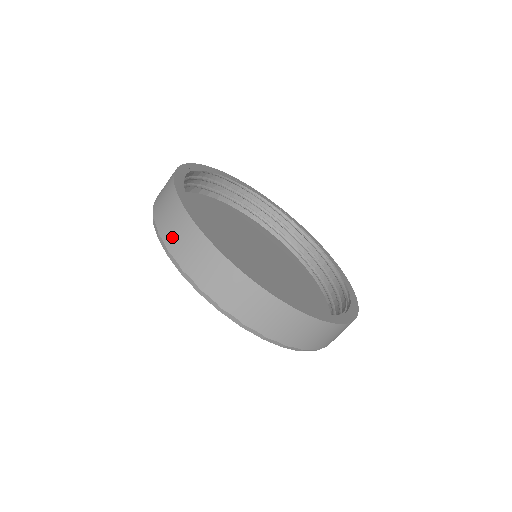
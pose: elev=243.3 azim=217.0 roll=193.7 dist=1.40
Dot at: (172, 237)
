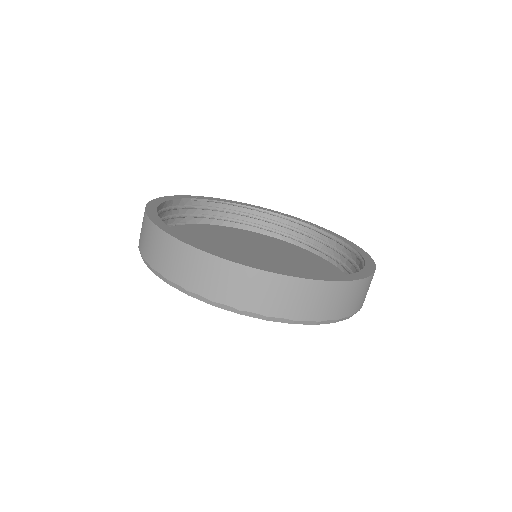
Dot at: (140, 235)
